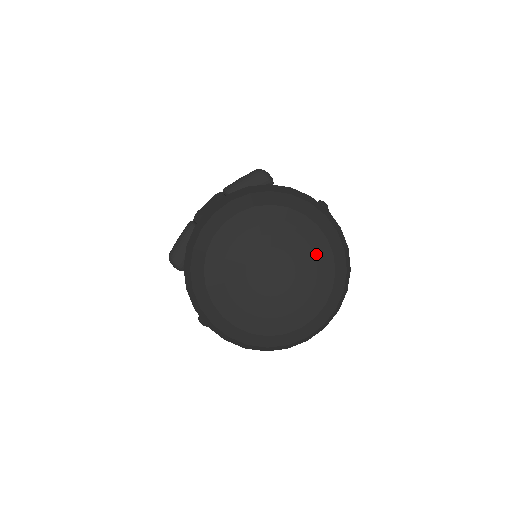
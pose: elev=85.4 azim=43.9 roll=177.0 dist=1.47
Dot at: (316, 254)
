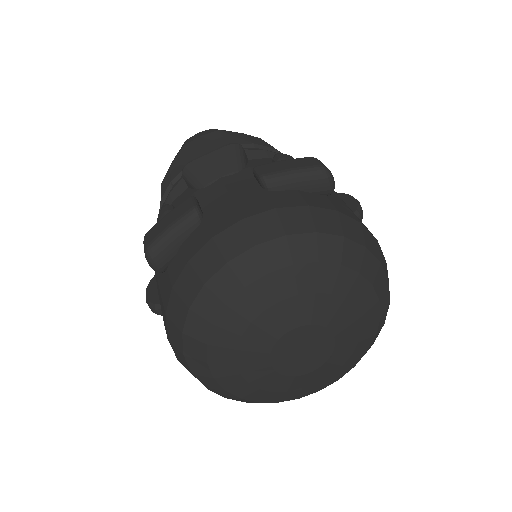
Dot at: (361, 336)
